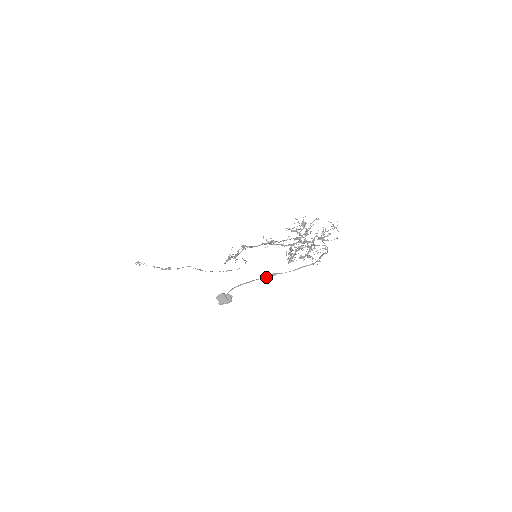
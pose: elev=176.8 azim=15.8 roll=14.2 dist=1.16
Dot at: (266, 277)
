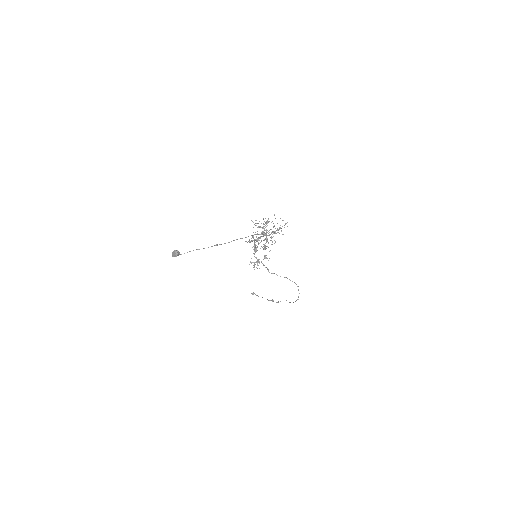
Dot at: occluded
